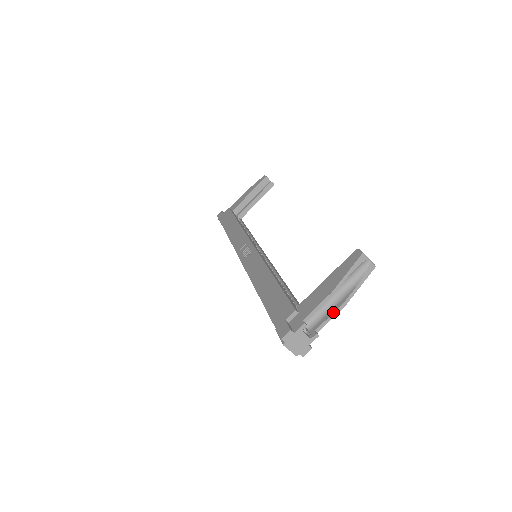
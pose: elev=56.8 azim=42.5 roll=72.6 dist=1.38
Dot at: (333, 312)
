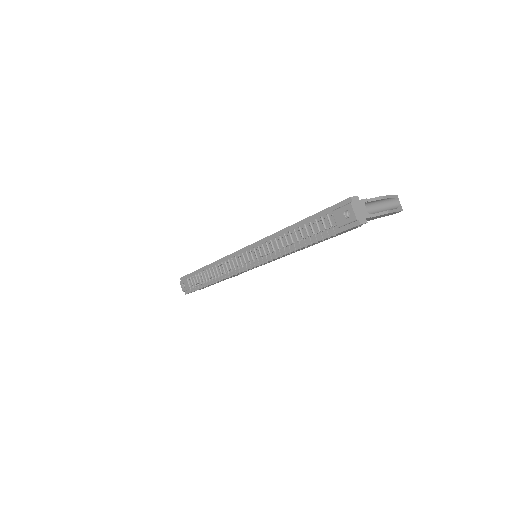
Dot at: occluded
